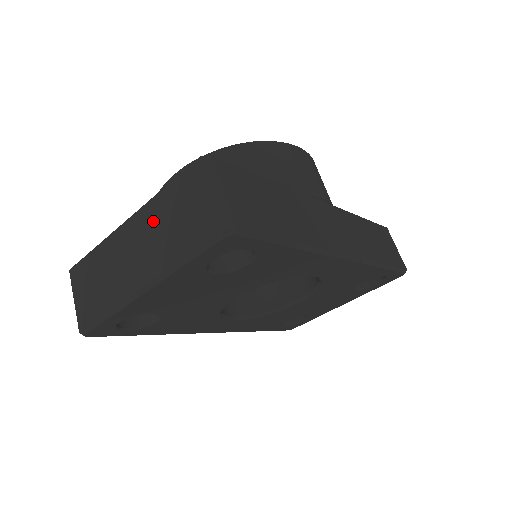
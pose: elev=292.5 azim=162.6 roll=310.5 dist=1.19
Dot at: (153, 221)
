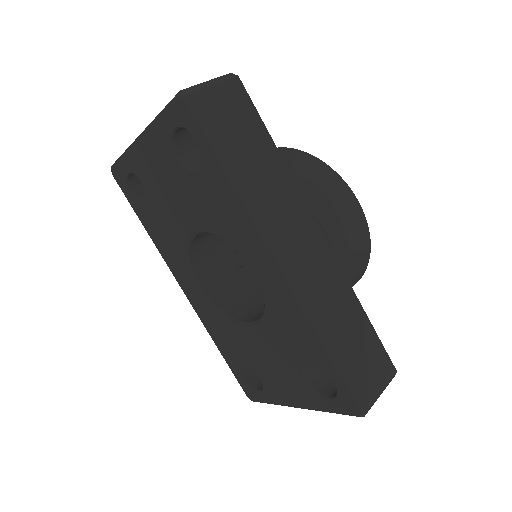
Dot at: occluded
